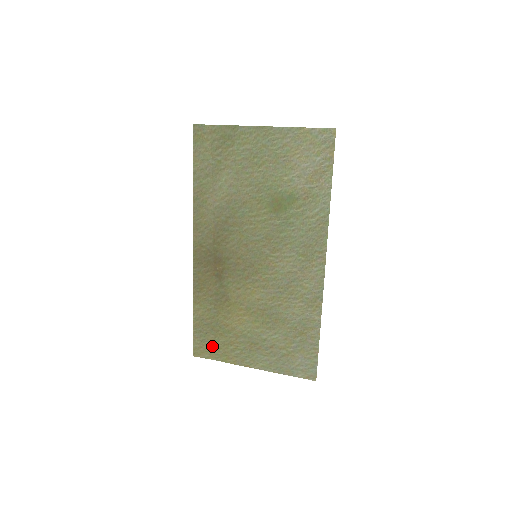
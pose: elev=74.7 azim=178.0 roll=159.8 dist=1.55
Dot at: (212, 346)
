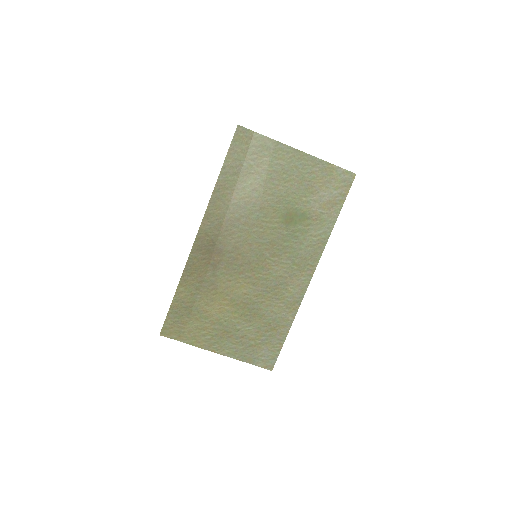
Dot at: (183, 328)
